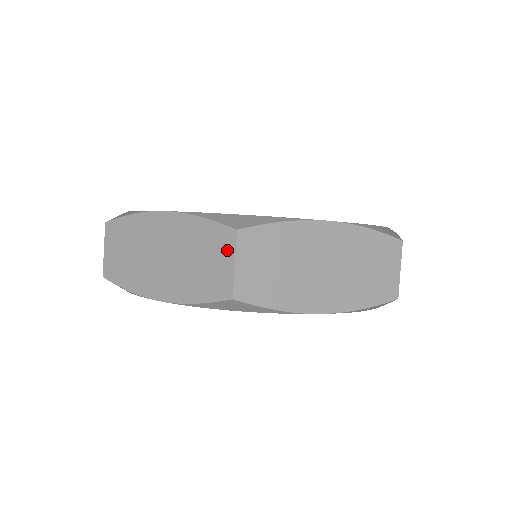
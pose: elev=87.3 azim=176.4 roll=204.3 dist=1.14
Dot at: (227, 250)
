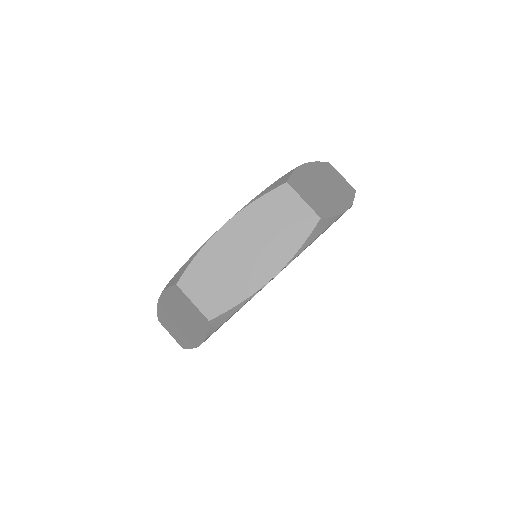
Dot at: (184, 298)
